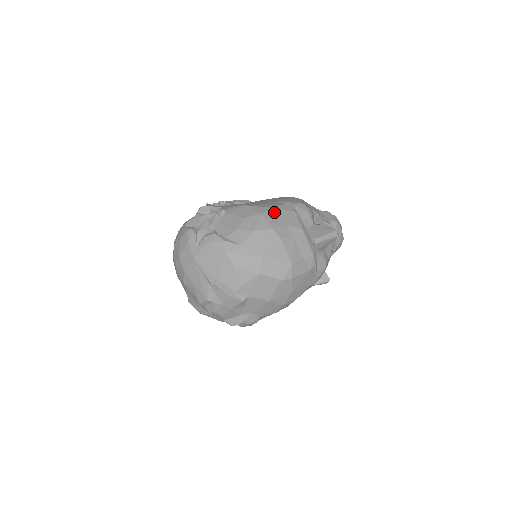
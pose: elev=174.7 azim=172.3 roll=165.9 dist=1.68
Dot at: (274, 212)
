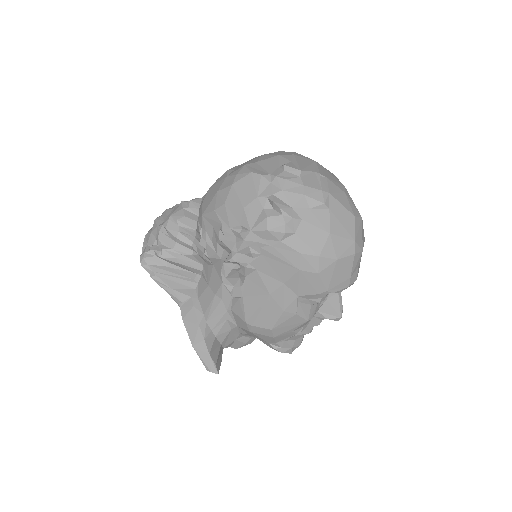
Dot at: occluded
